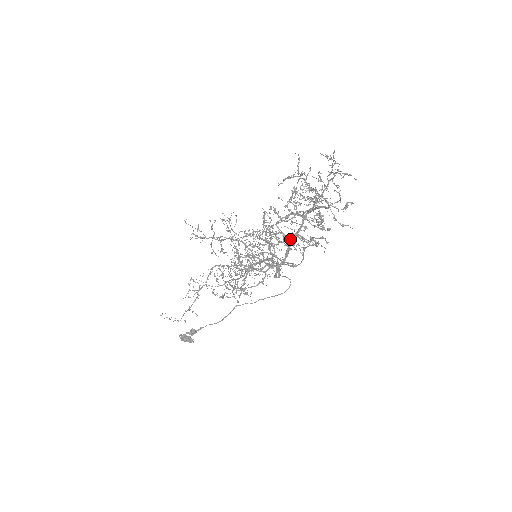
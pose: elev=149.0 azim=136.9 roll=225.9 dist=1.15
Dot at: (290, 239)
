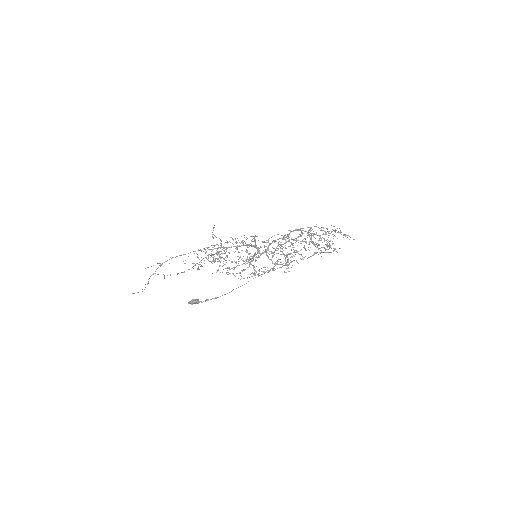
Dot at: occluded
